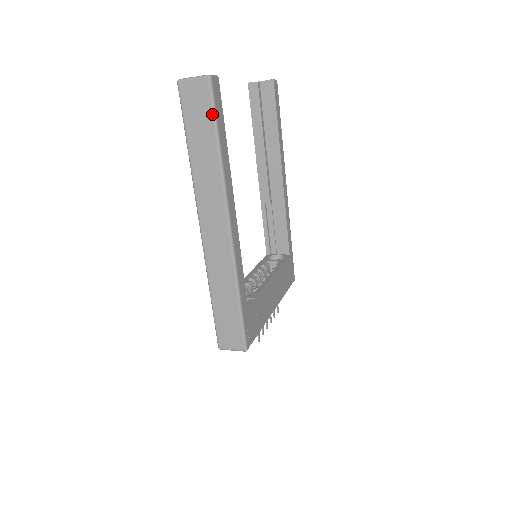
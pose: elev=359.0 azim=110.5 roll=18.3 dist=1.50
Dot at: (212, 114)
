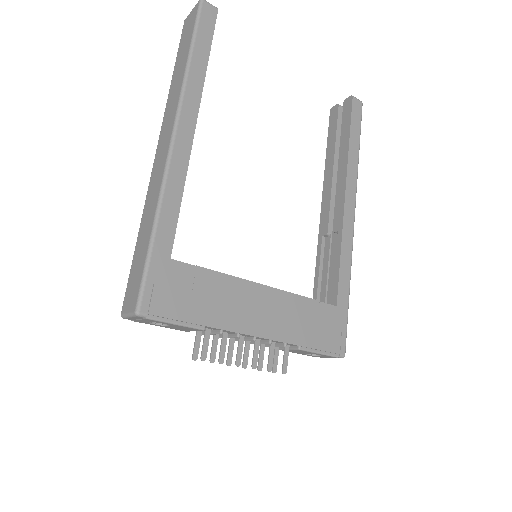
Dot at: (193, 29)
